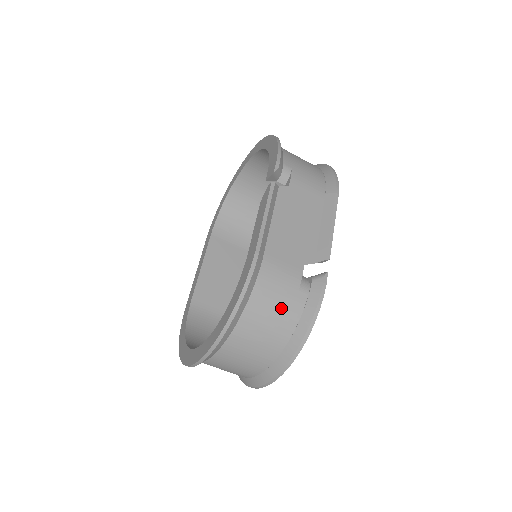
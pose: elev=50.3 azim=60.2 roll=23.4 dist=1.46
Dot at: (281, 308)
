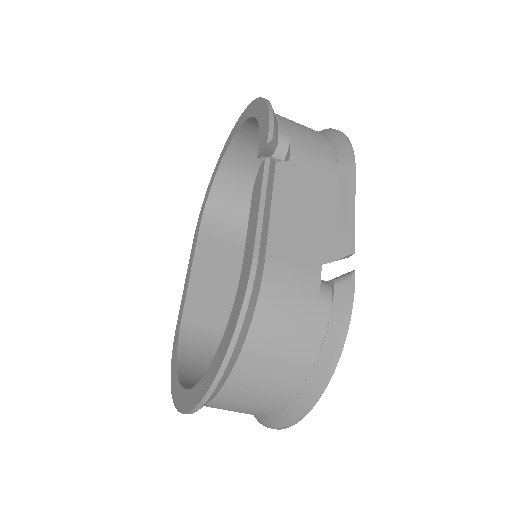
Dot at: (297, 328)
